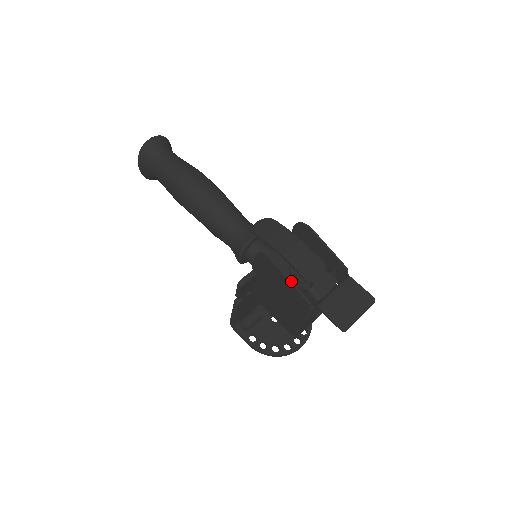
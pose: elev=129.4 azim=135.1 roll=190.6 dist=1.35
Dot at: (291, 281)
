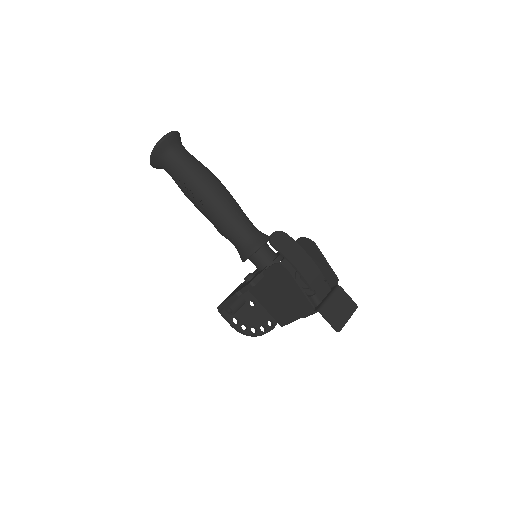
Dot at: (303, 290)
